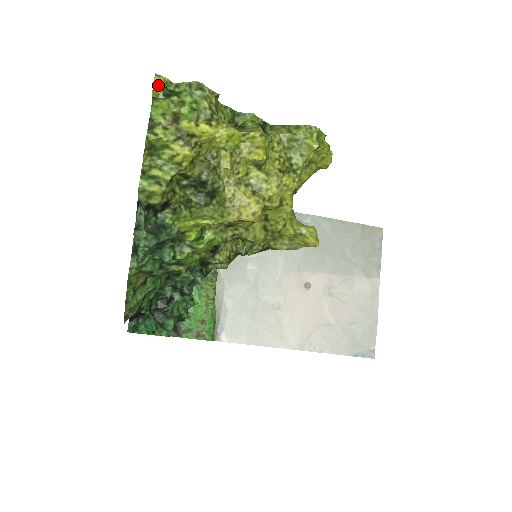
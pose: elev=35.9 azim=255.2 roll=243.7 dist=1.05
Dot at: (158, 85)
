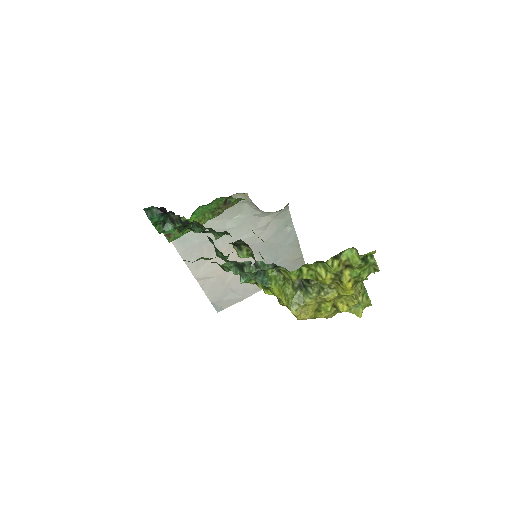
Dot at: occluded
